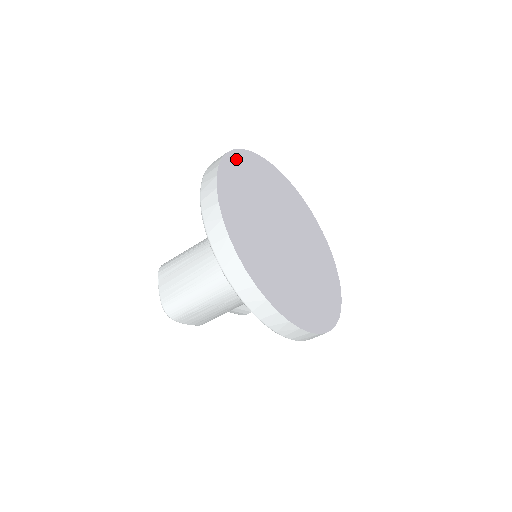
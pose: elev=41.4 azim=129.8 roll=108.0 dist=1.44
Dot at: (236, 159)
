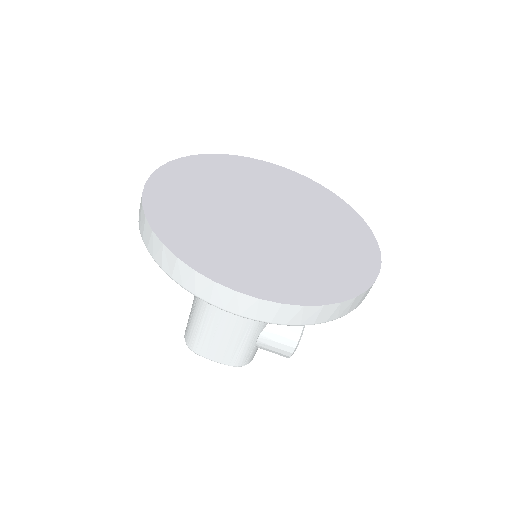
Dot at: (220, 159)
